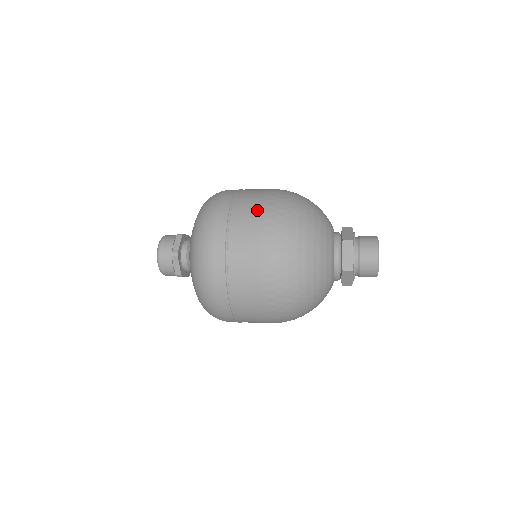
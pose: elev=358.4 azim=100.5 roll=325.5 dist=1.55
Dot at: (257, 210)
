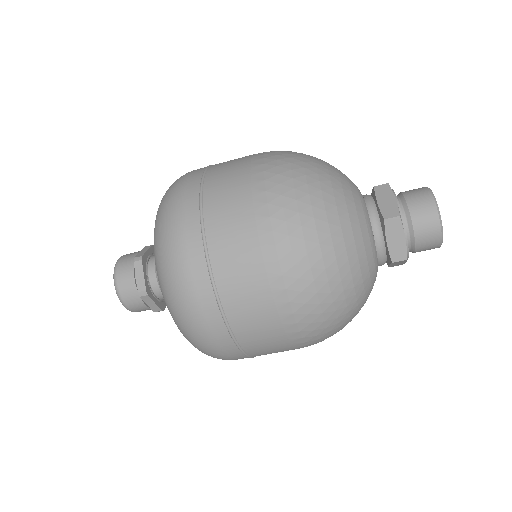
Dot at: (245, 156)
